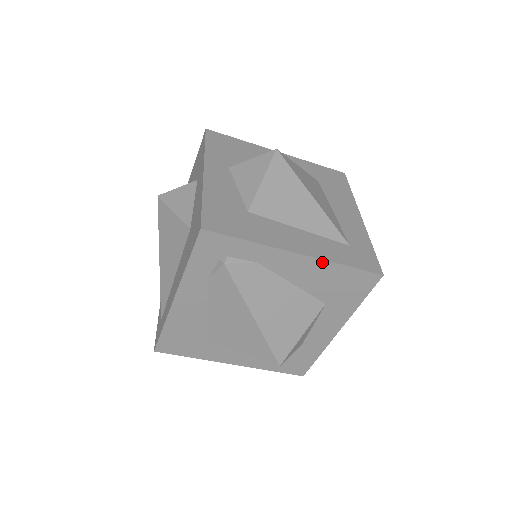
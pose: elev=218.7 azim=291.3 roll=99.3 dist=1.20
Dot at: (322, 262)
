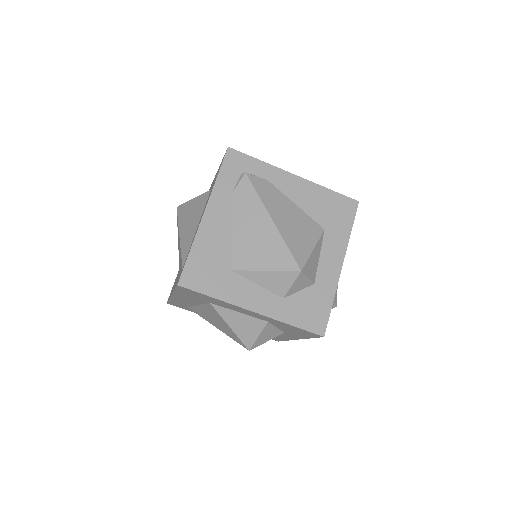
Dot at: (313, 185)
